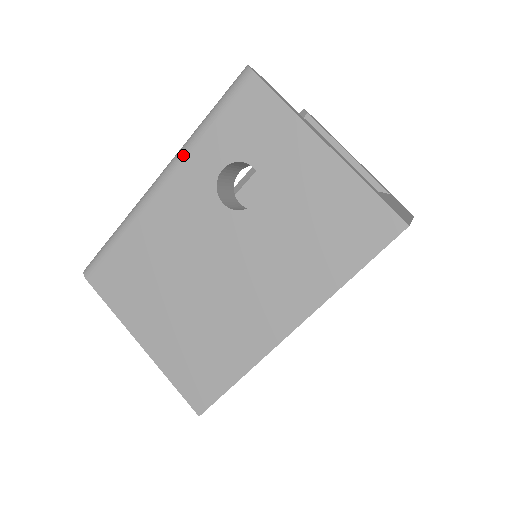
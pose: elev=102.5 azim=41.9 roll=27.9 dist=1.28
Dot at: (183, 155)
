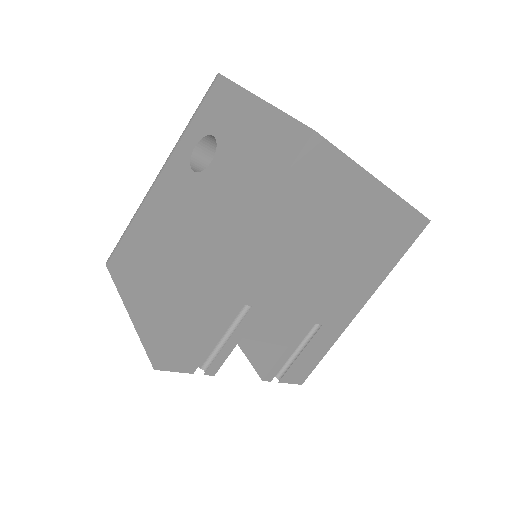
Dot at: (174, 147)
